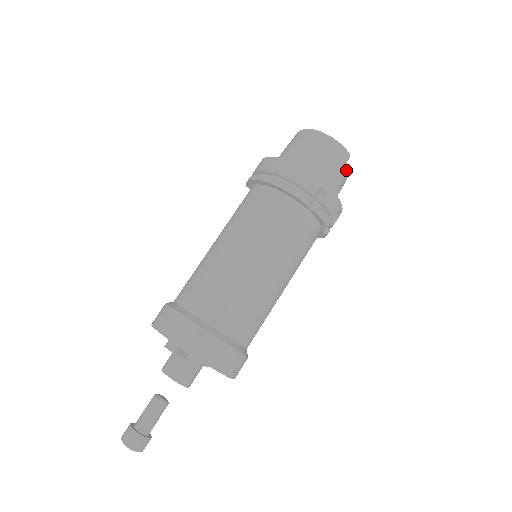
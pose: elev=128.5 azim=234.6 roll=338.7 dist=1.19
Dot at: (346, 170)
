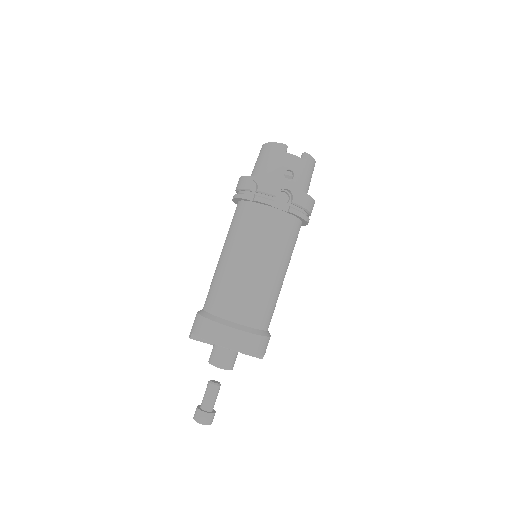
Dot at: (287, 157)
